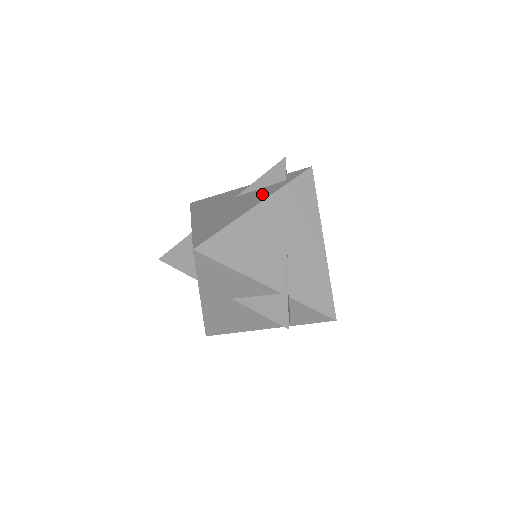
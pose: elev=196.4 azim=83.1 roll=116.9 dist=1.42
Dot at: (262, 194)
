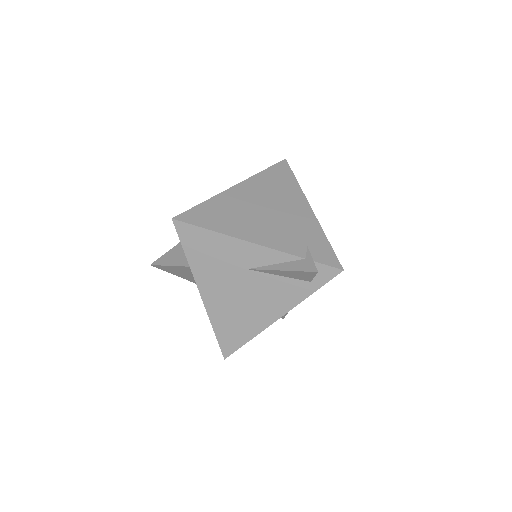
Dot at: (283, 297)
